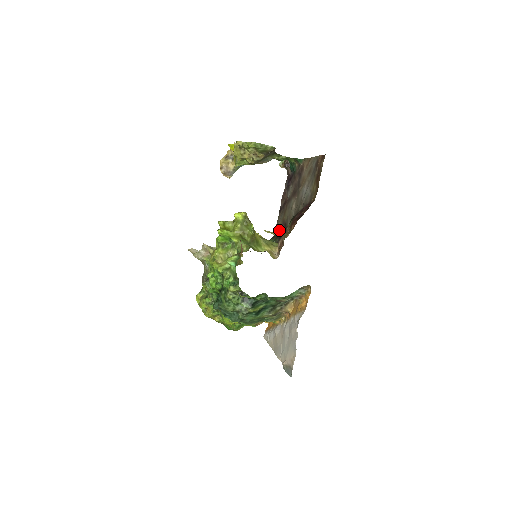
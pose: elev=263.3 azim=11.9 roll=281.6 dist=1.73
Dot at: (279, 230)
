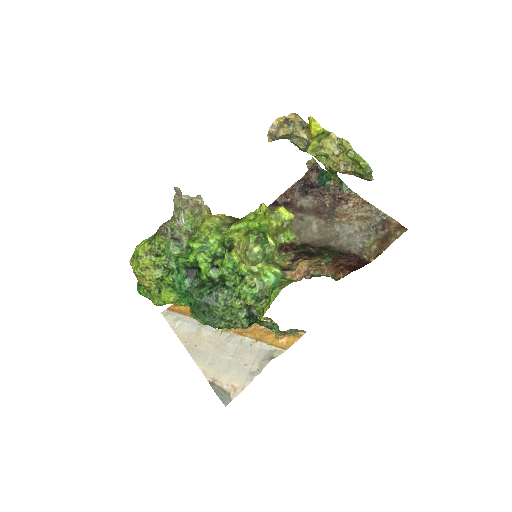
Dot at: occluded
